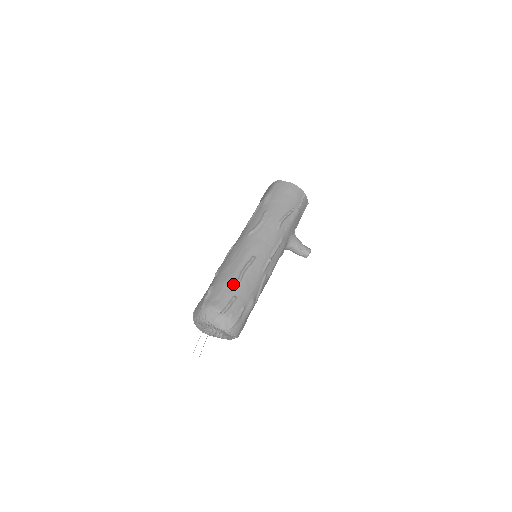
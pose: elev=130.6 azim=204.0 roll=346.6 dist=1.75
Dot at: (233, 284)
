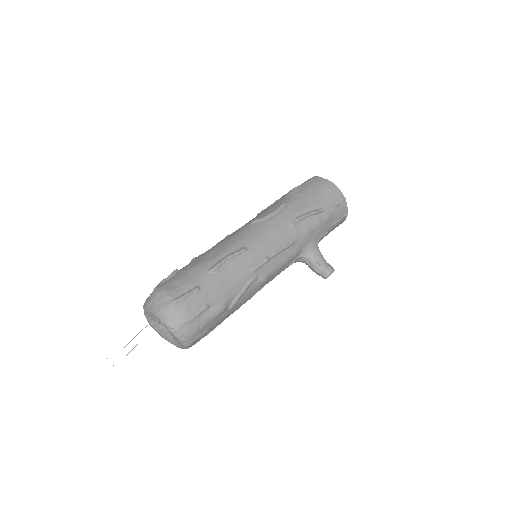
Dot at: (203, 272)
